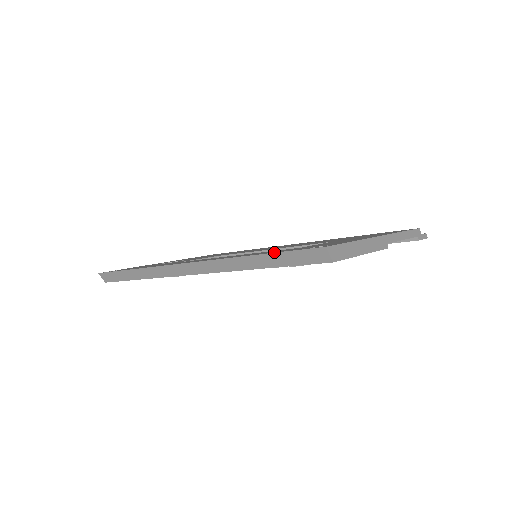
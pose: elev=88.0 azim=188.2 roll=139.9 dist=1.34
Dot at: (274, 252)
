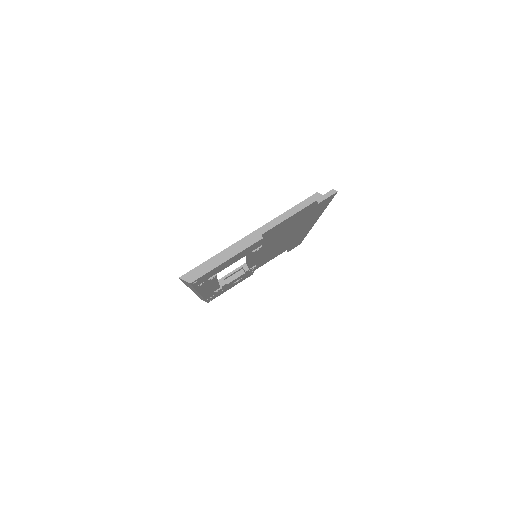
Dot at: occluded
